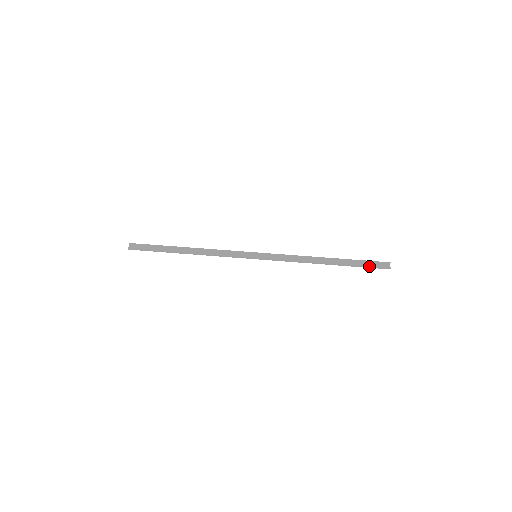
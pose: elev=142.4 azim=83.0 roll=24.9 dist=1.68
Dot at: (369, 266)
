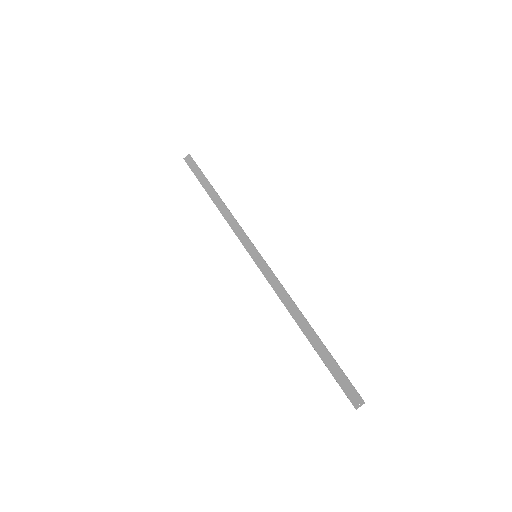
Dot at: (339, 380)
